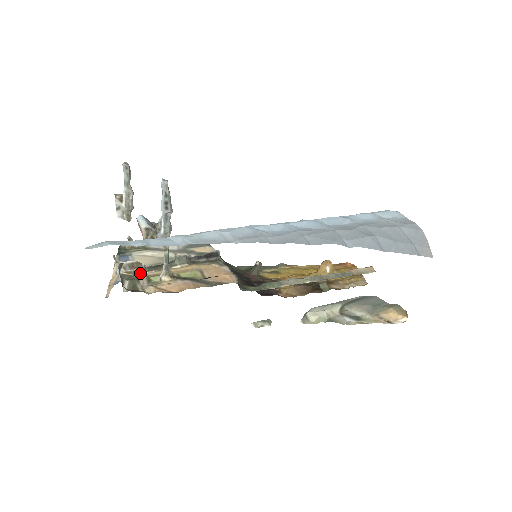
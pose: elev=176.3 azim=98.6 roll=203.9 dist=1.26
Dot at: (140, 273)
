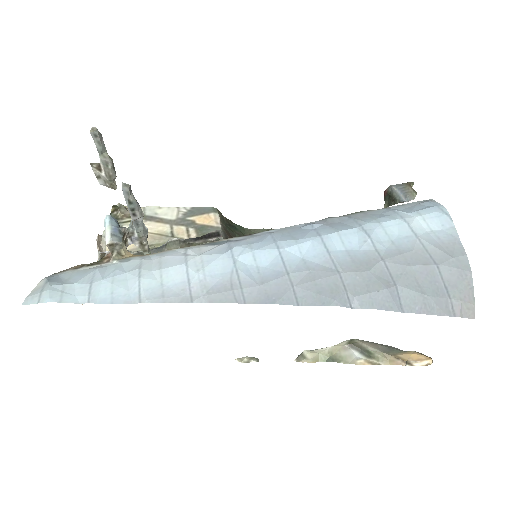
Dot at: occluded
